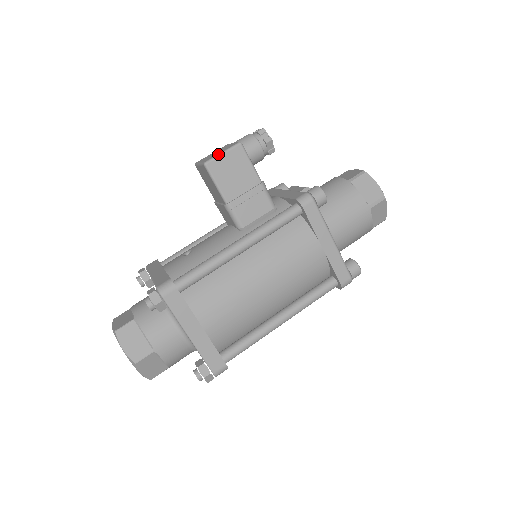
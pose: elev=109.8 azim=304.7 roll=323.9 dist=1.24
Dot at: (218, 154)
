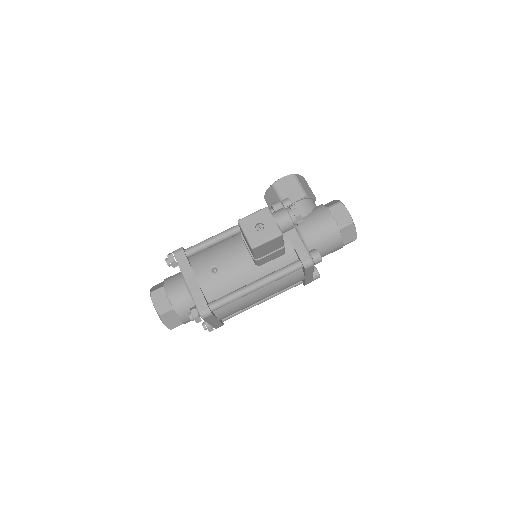
Dot at: (264, 242)
